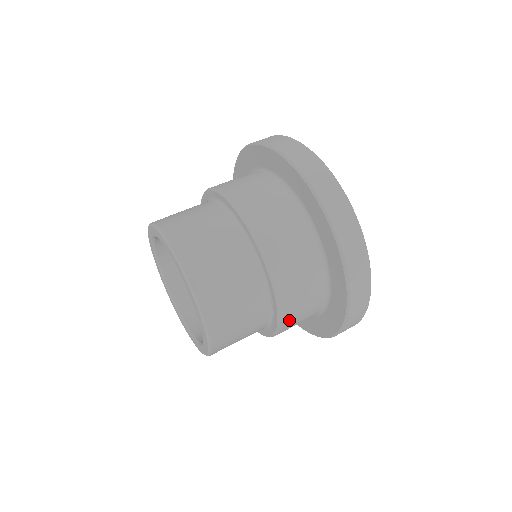
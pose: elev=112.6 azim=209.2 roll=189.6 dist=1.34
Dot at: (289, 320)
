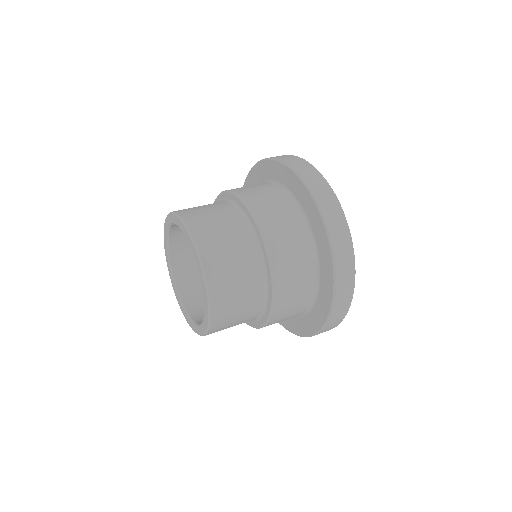
Dot at: (278, 253)
